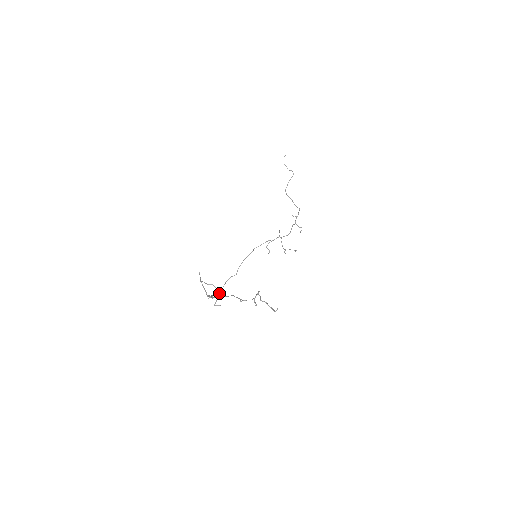
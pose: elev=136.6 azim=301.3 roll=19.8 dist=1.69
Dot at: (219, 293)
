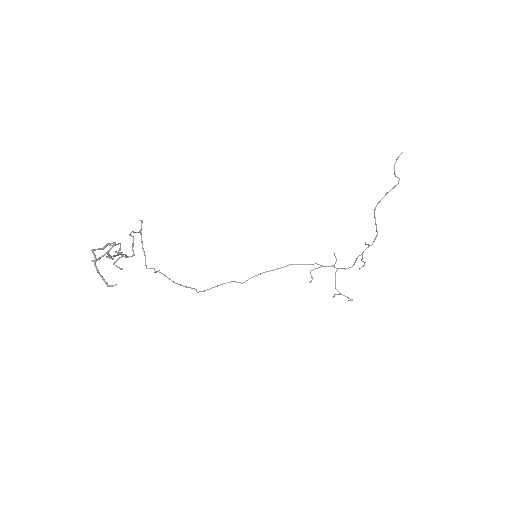
Dot at: occluded
